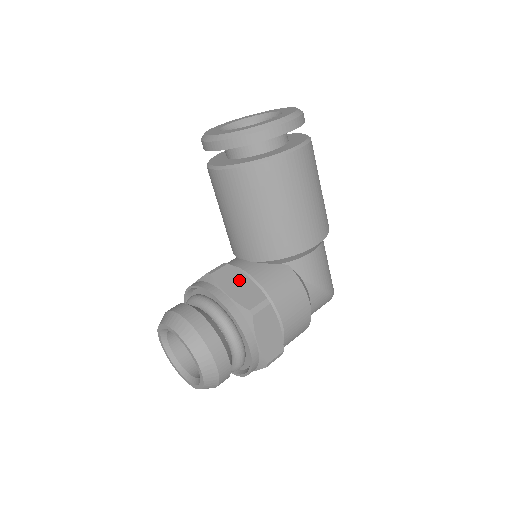
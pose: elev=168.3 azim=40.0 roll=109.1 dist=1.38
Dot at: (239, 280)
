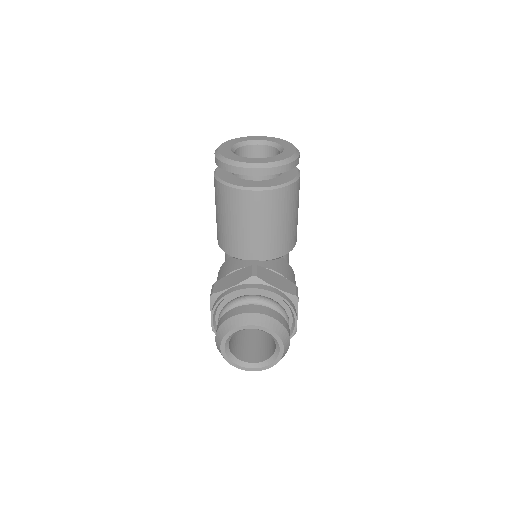
Dot at: (273, 276)
